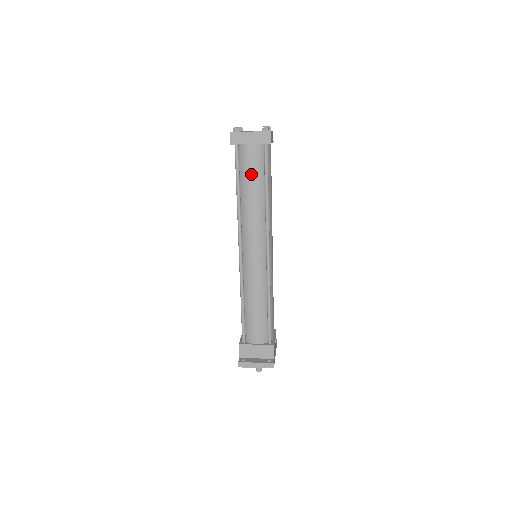
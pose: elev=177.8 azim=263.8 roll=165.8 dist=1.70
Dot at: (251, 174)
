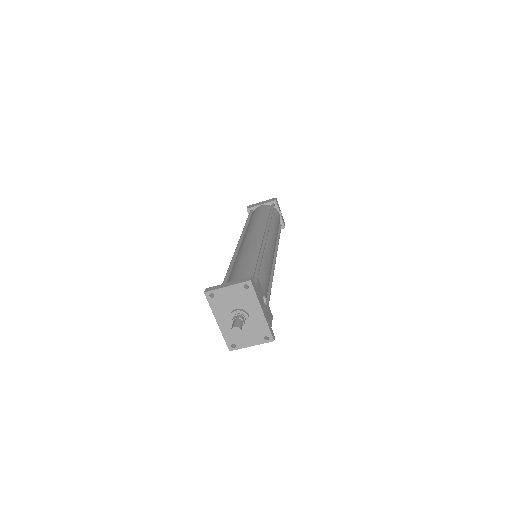
Dot at: (259, 213)
